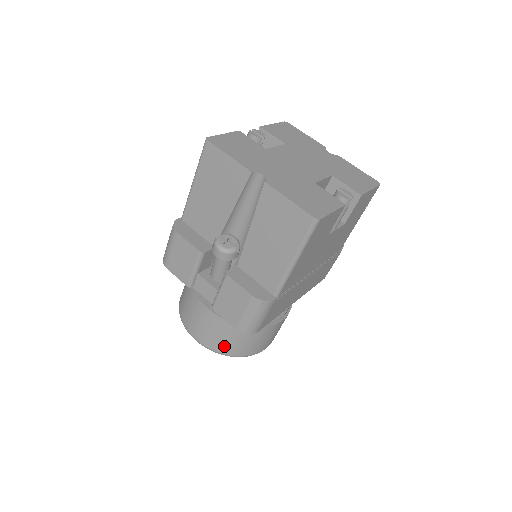
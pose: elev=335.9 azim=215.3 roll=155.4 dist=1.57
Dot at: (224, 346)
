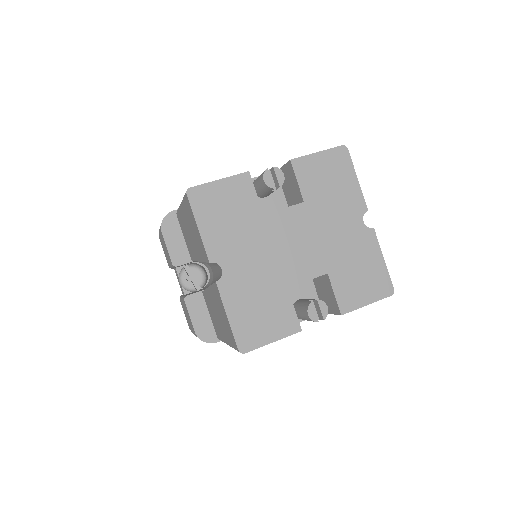
Dot at: occluded
